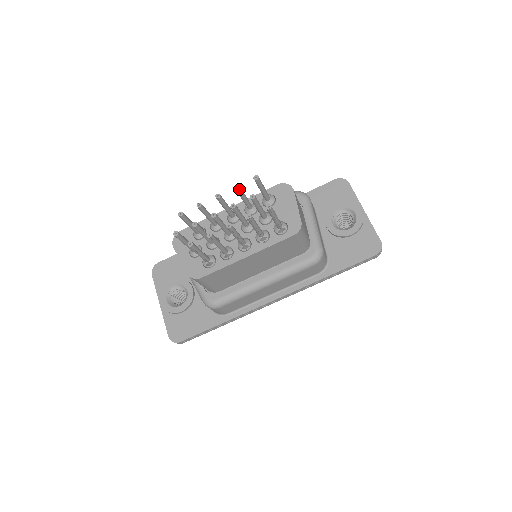
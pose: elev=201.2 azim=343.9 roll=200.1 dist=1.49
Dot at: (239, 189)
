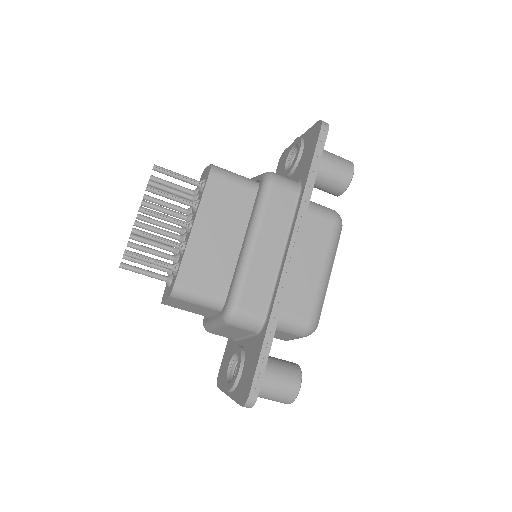
Dot at: (146, 196)
